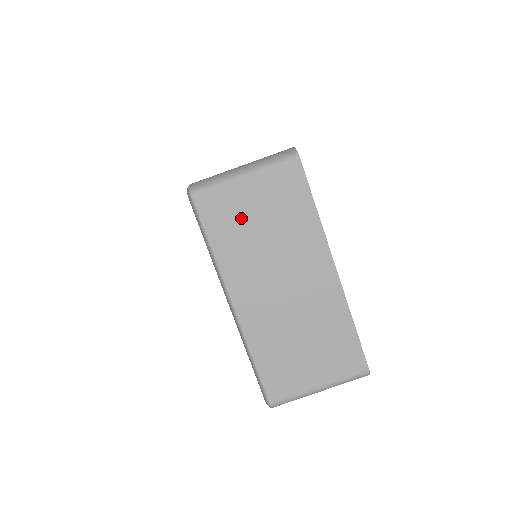
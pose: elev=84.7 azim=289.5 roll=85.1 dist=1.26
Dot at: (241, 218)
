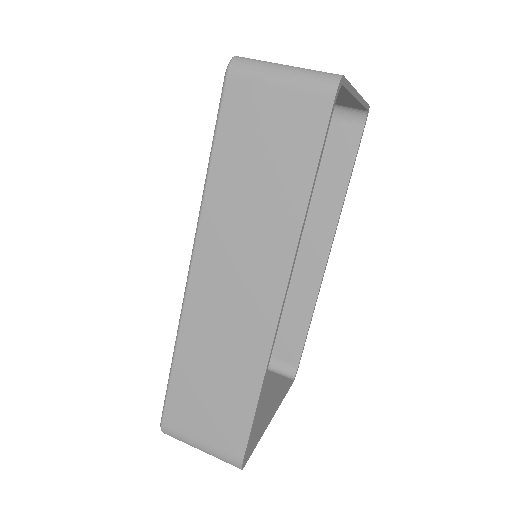
Dot at: occluded
